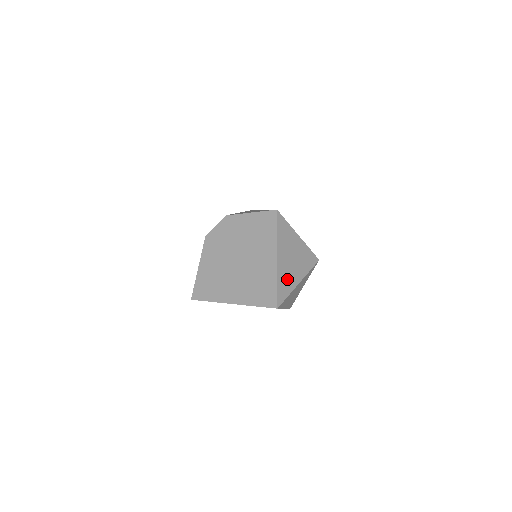
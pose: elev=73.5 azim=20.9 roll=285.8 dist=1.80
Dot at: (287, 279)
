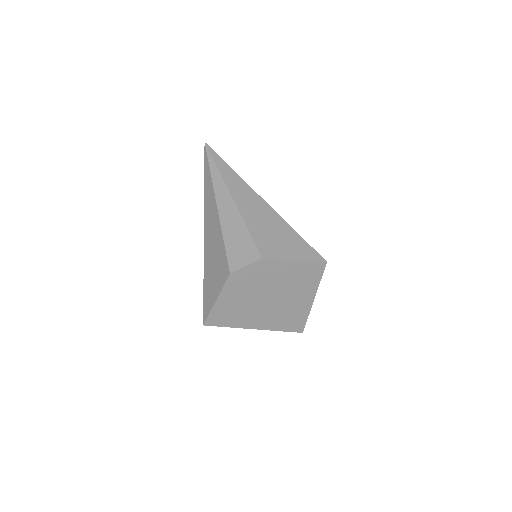
Dot at: occluded
